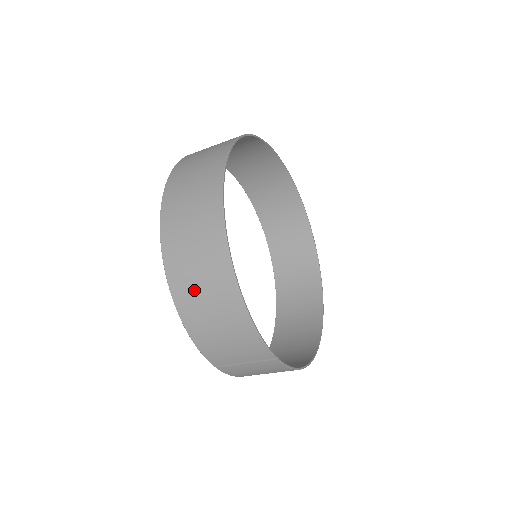
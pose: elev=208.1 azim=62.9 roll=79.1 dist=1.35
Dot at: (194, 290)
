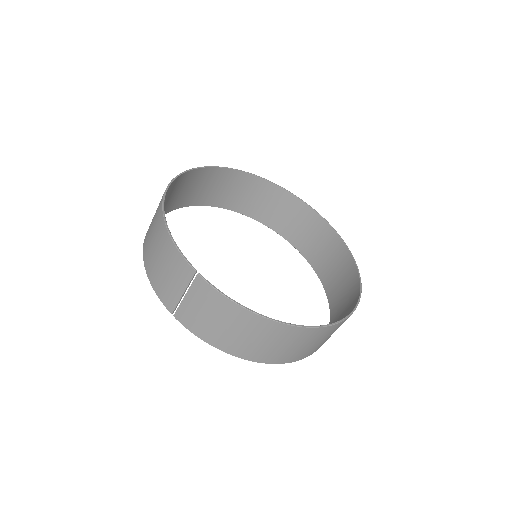
Dot at: (150, 236)
